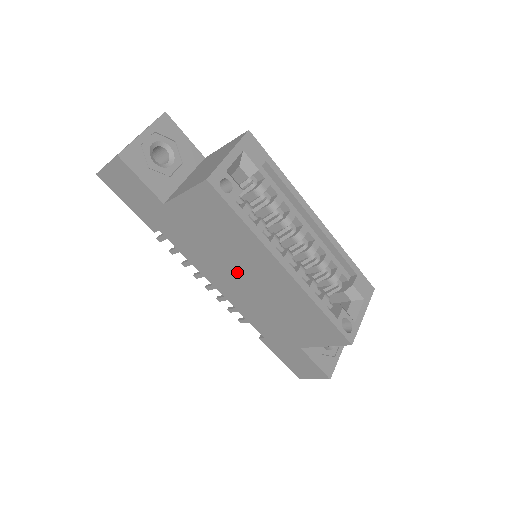
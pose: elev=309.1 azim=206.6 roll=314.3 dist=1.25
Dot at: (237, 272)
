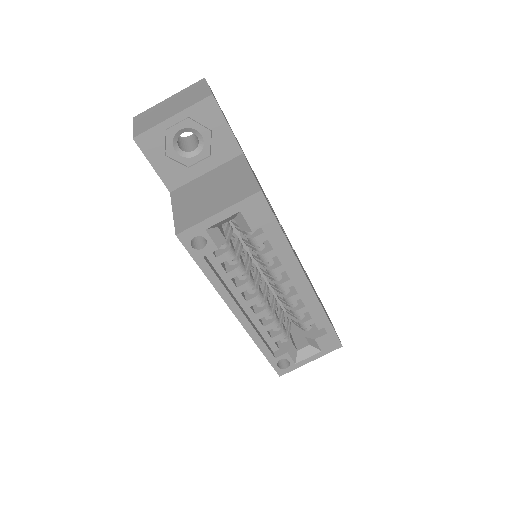
Dot at: occluded
